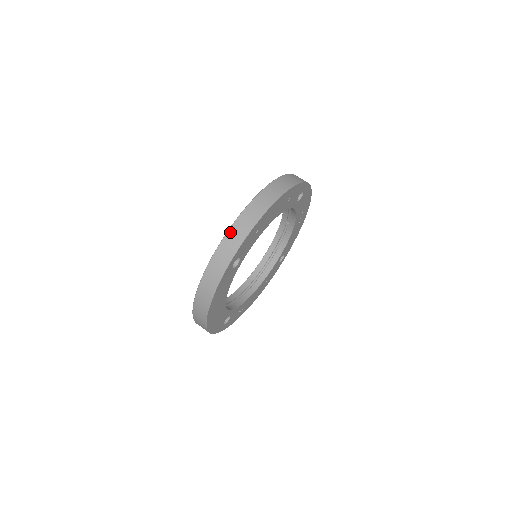
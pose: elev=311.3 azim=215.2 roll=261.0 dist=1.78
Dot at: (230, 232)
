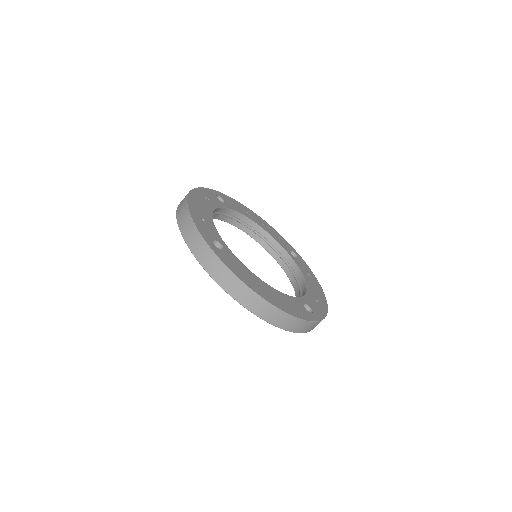
Dot at: (185, 237)
